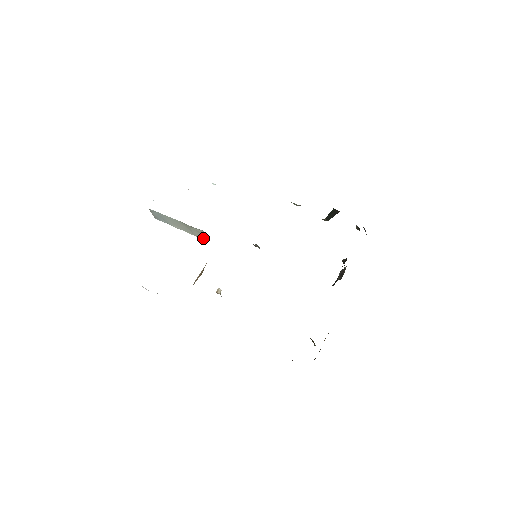
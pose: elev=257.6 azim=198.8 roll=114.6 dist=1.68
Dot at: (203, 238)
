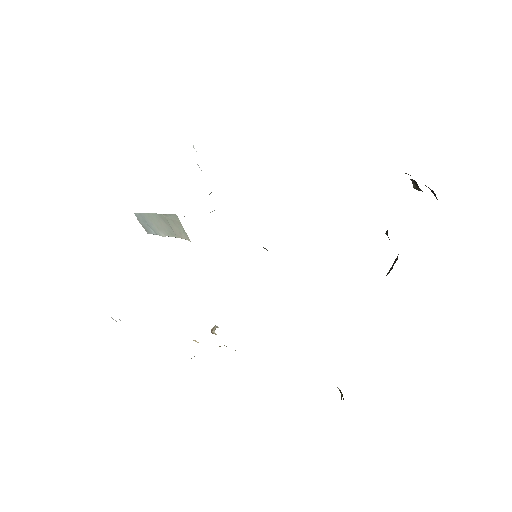
Dot at: (184, 234)
